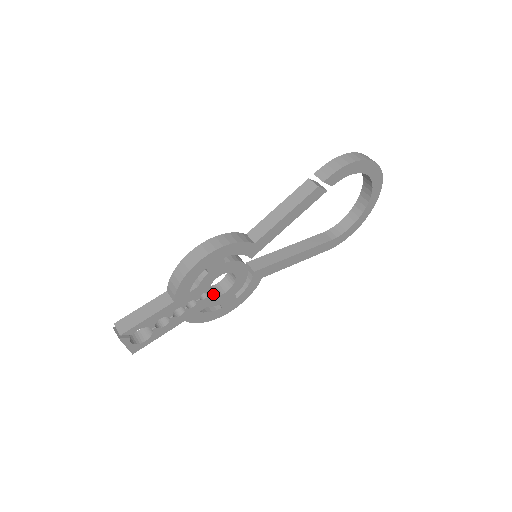
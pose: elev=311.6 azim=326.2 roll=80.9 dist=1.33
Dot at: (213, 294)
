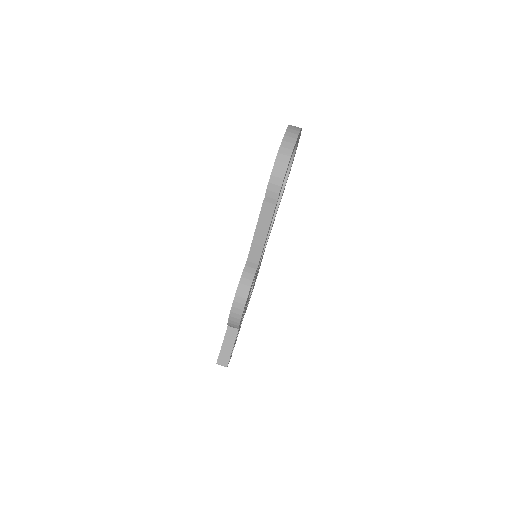
Dot at: occluded
